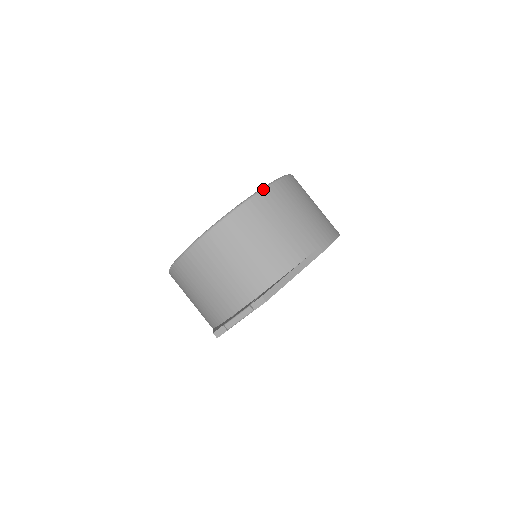
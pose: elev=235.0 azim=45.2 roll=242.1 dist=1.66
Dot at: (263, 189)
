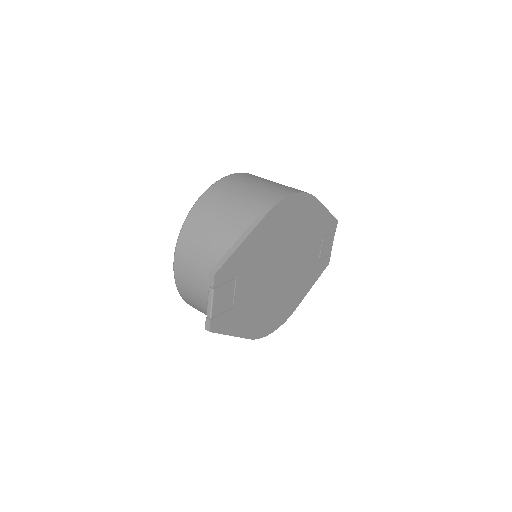
Dot at: (202, 194)
